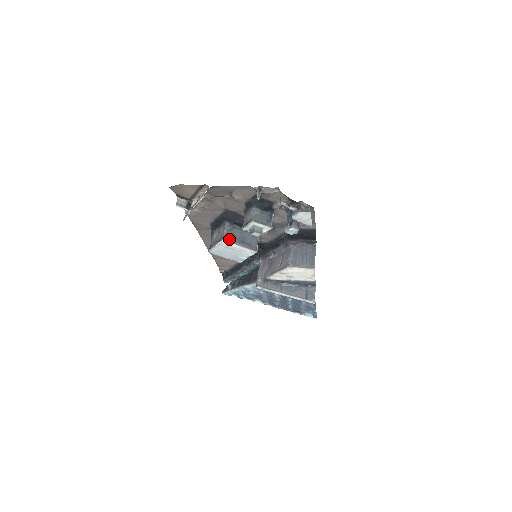
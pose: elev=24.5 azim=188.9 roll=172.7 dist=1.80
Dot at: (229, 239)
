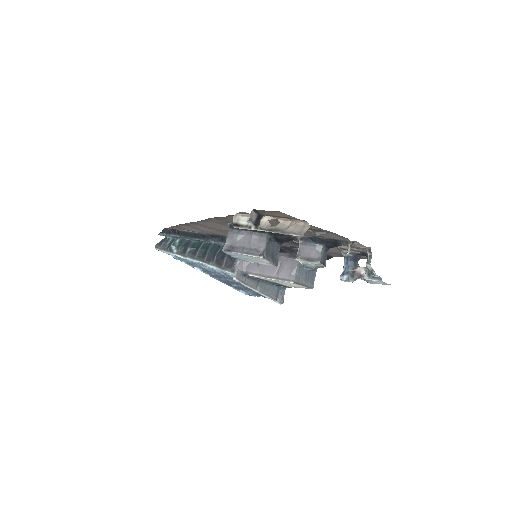
Dot at: (266, 256)
